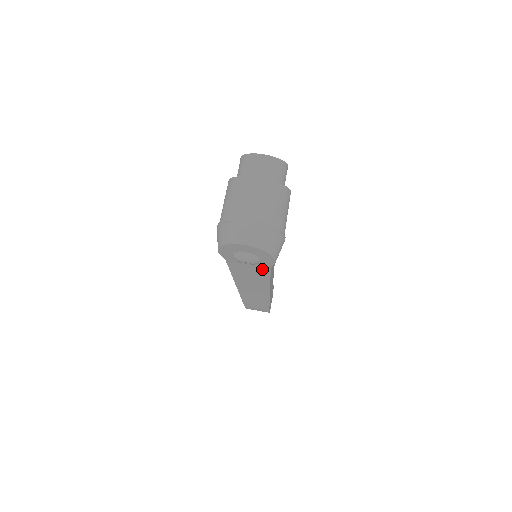
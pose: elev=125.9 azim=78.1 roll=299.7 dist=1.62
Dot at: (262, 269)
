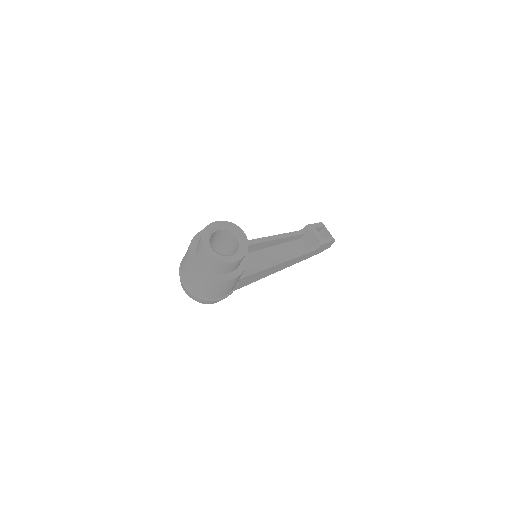
Dot at: occluded
